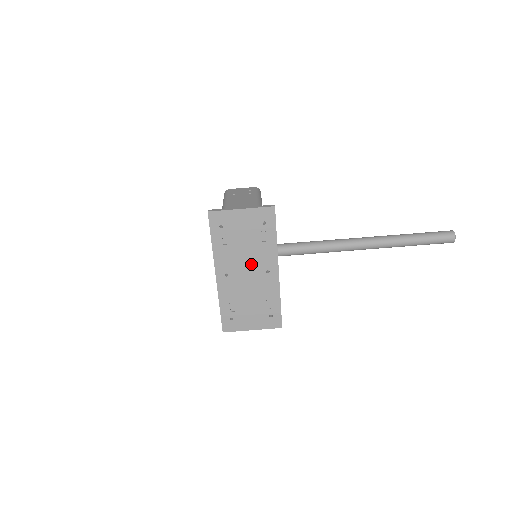
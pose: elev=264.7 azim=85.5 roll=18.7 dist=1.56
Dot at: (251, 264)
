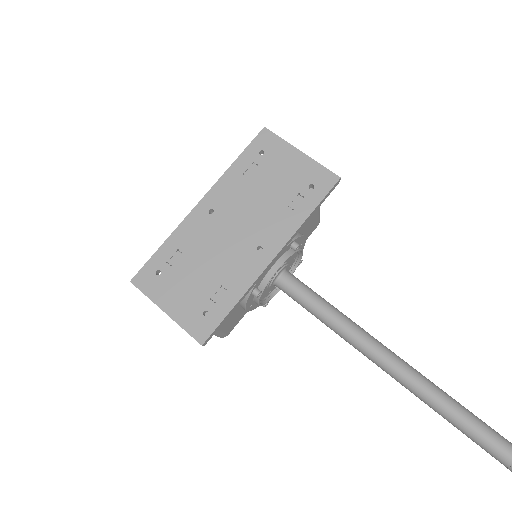
Dot at: (250, 222)
